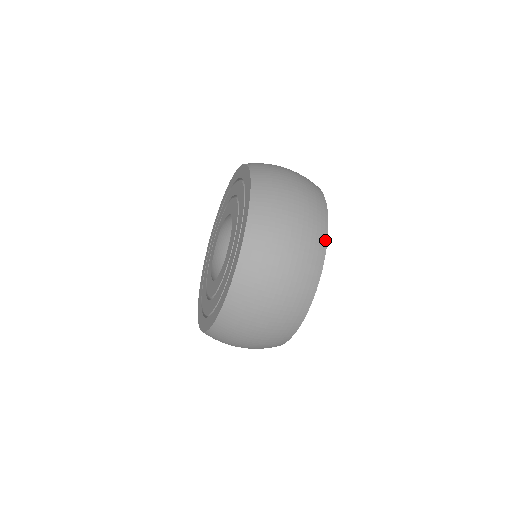
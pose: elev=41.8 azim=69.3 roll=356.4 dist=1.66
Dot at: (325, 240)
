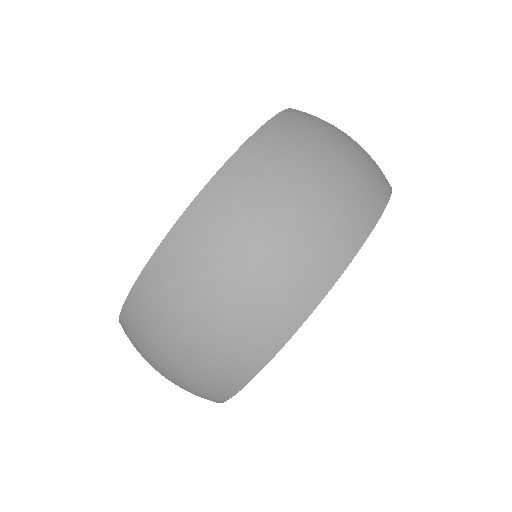
Dot at: (357, 244)
